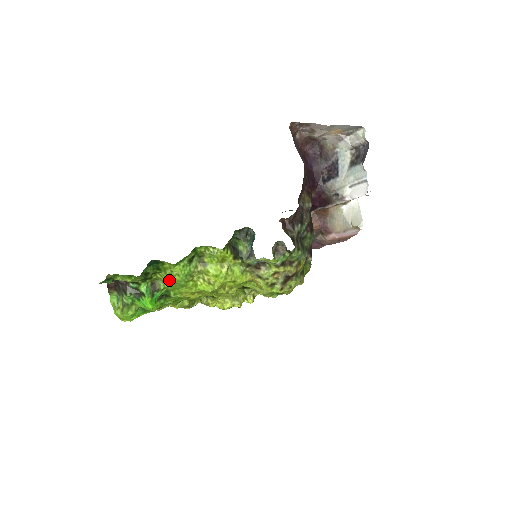
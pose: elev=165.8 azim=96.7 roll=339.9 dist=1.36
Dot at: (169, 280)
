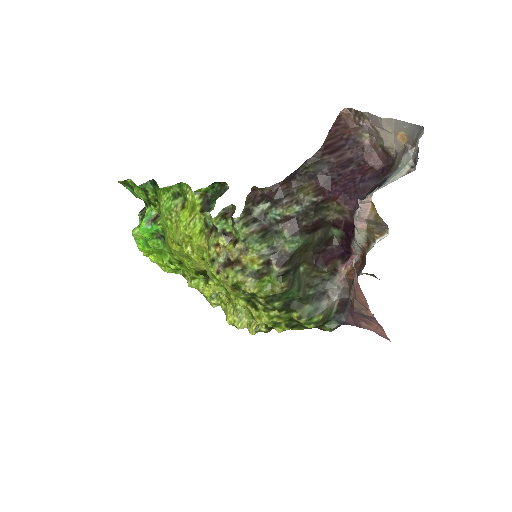
Dot at: occluded
